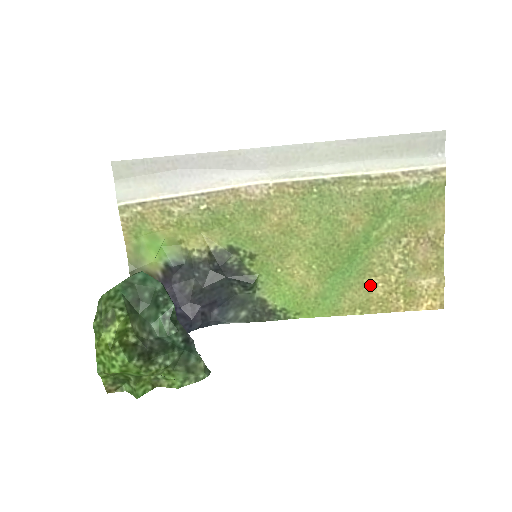
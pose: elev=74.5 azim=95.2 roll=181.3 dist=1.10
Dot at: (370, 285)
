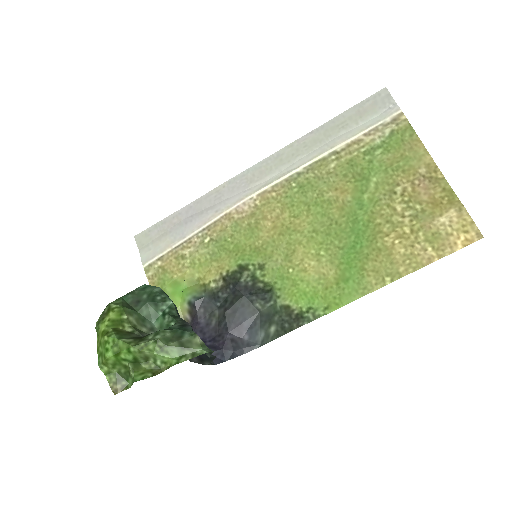
Dot at: (386, 247)
